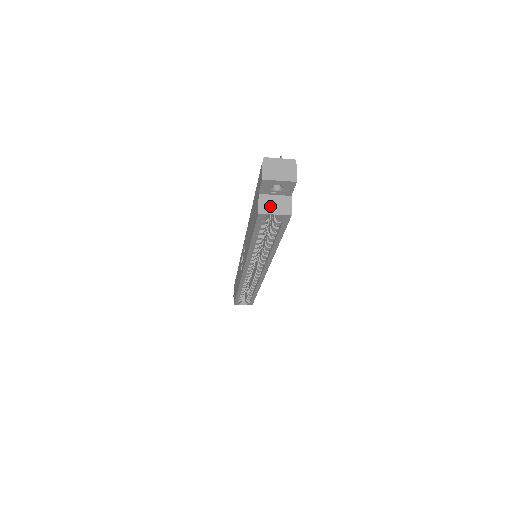
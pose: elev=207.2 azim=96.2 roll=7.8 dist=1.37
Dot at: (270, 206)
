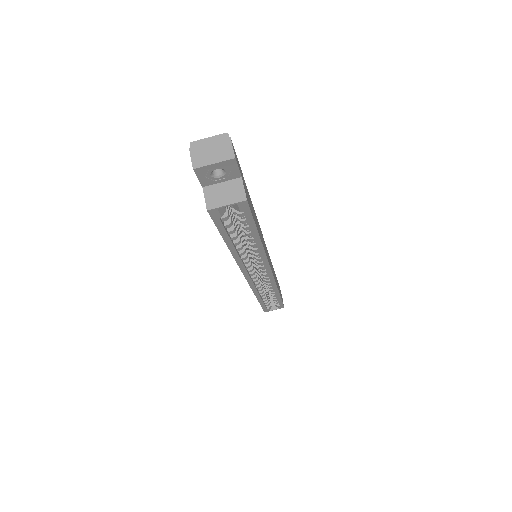
Dot at: (219, 197)
